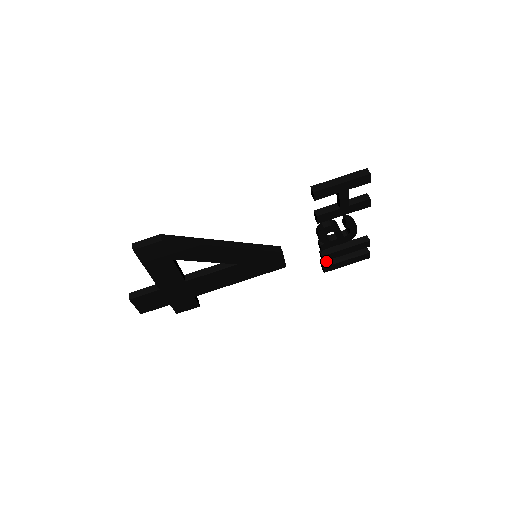
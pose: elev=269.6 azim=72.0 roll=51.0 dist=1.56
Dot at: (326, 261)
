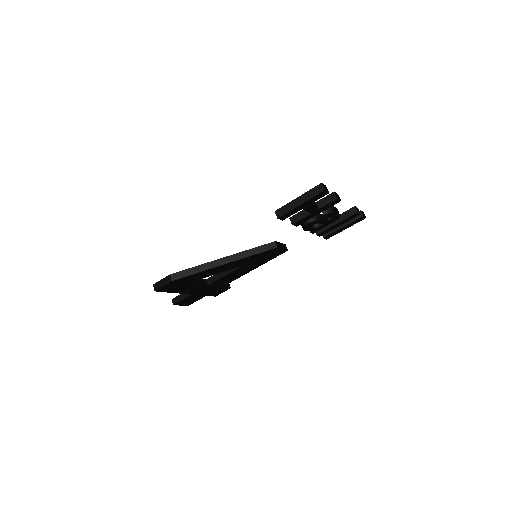
Dot at: occluded
